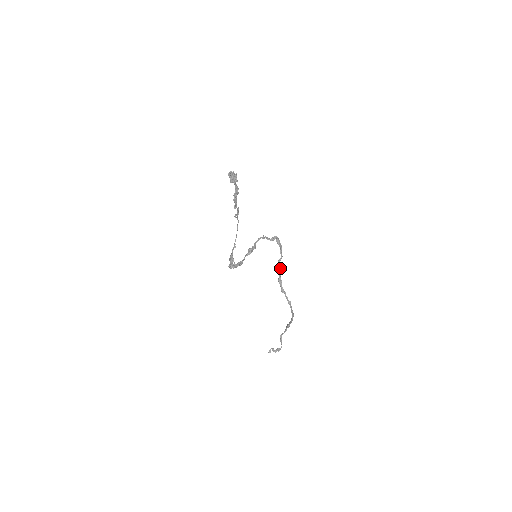
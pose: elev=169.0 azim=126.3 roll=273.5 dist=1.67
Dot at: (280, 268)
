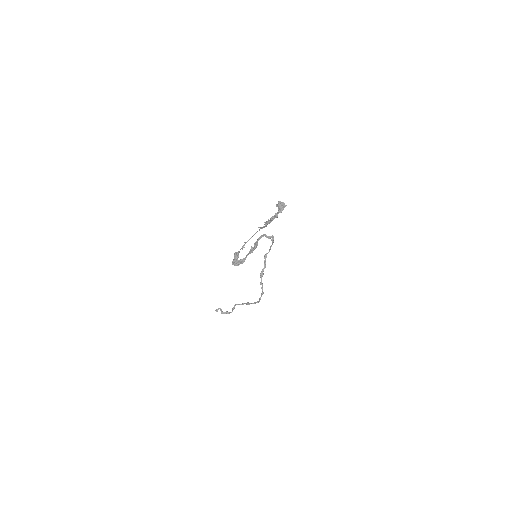
Dot at: (265, 262)
